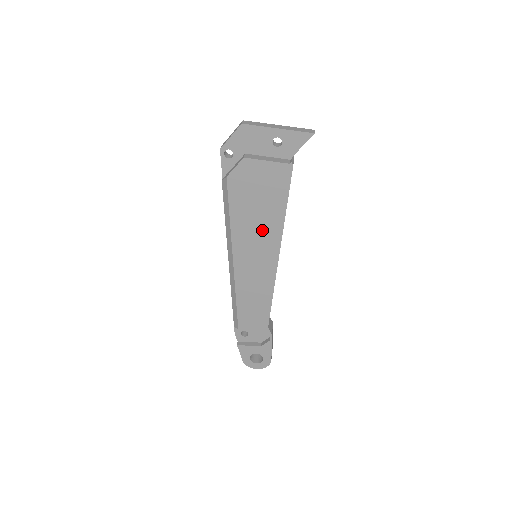
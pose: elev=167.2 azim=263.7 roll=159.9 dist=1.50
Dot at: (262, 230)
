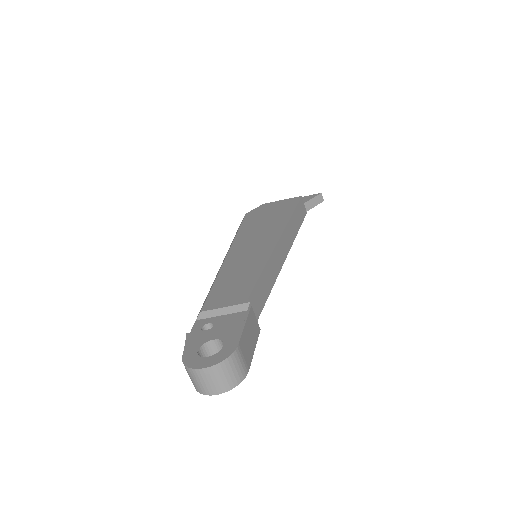
Dot at: (267, 228)
